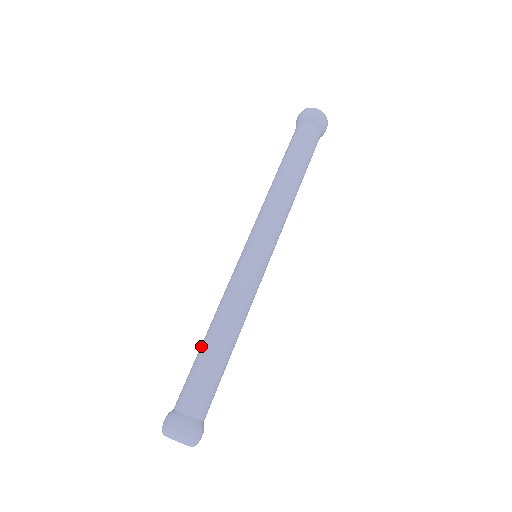
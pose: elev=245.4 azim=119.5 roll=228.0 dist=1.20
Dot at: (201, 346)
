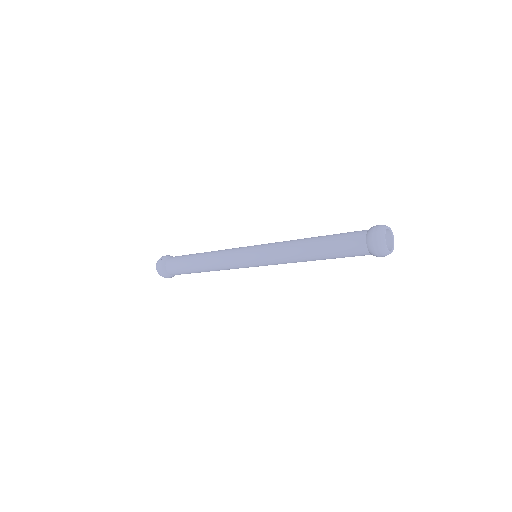
Dot at: (193, 262)
